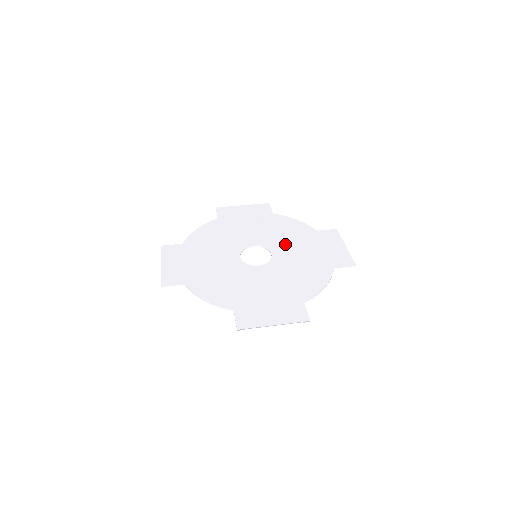
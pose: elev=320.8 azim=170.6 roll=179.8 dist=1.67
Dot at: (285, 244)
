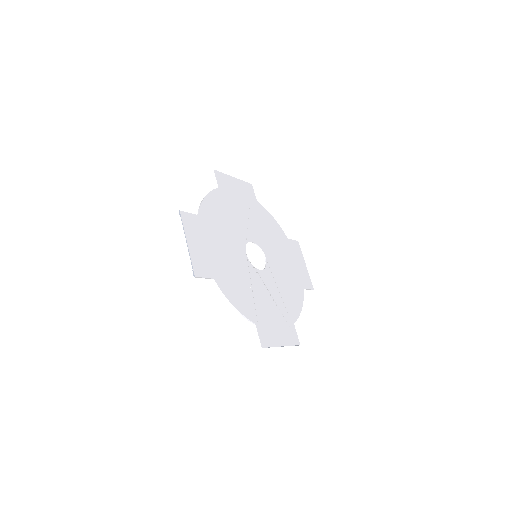
Dot at: (272, 248)
